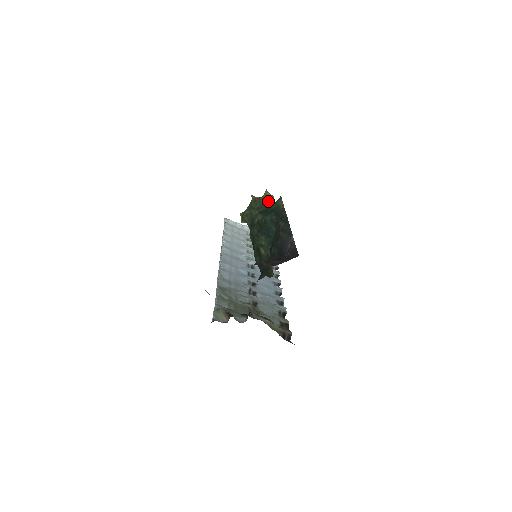
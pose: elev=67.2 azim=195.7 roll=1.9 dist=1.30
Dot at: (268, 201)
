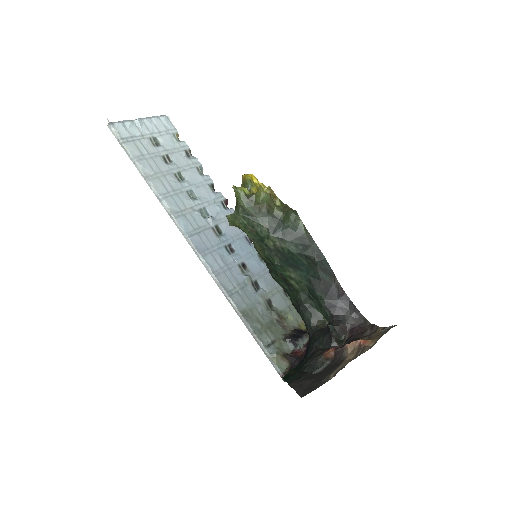
Dot at: (270, 207)
